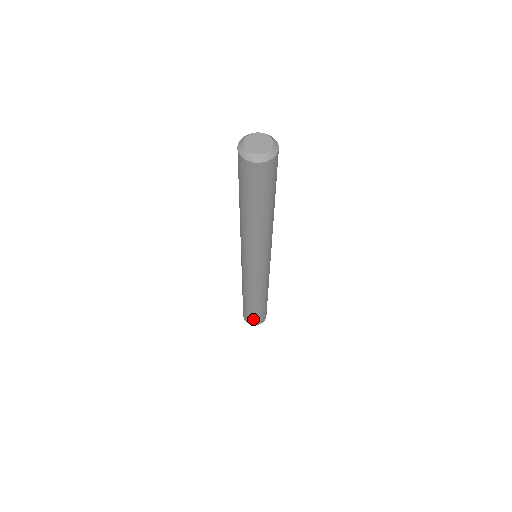
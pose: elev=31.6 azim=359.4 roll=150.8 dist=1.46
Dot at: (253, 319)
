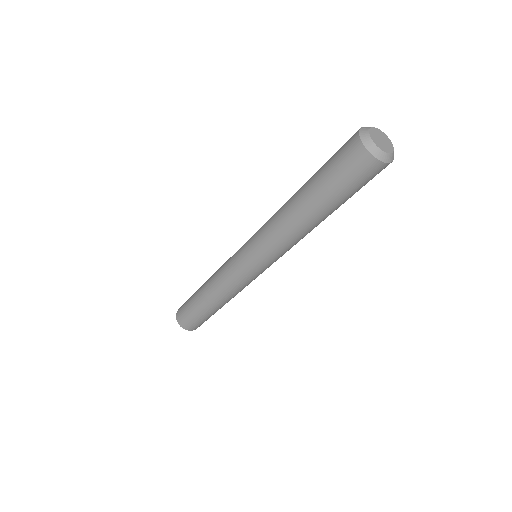
Dot at: (193, 323)
